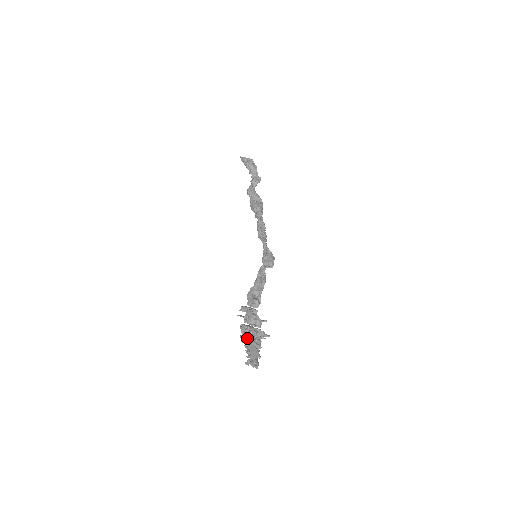
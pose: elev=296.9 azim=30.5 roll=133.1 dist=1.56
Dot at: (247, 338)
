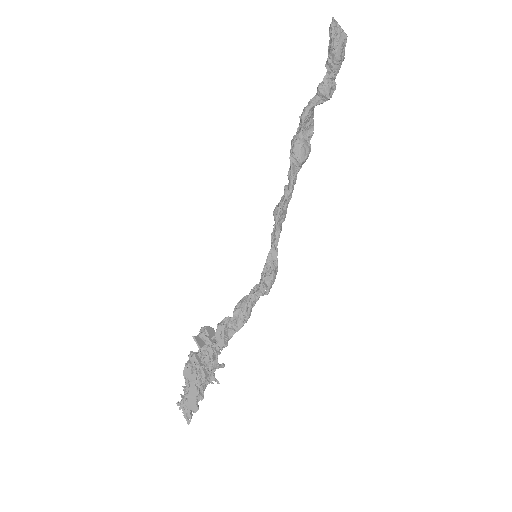
Dot at: (192, 379)
